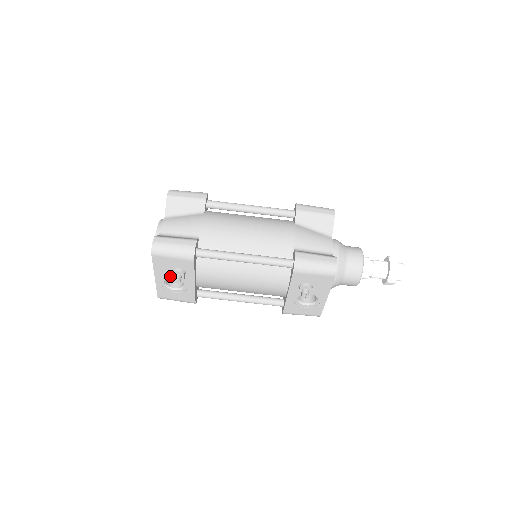
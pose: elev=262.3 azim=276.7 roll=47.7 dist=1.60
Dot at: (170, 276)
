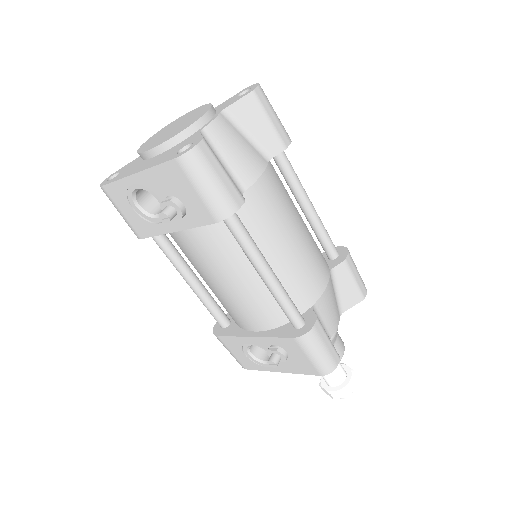
Dot at: (158, 195)
